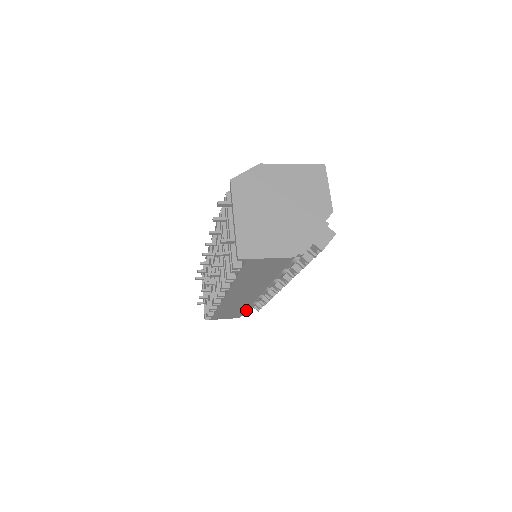
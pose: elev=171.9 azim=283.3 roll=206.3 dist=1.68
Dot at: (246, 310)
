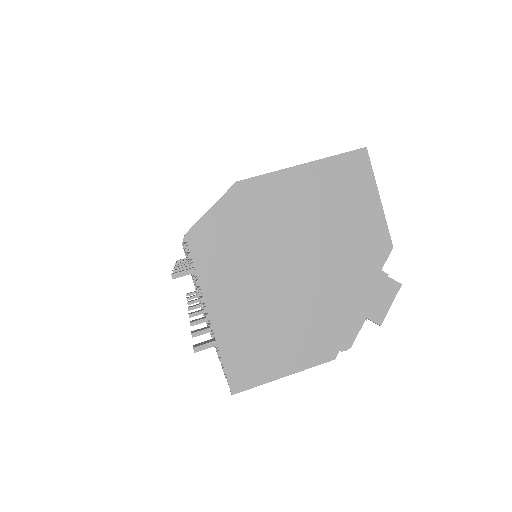
Dot at: occluded
